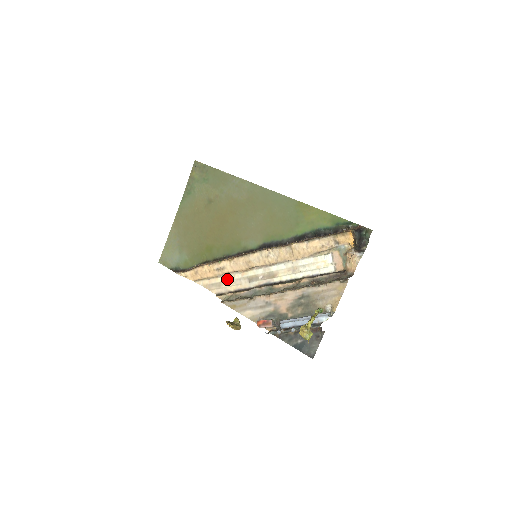
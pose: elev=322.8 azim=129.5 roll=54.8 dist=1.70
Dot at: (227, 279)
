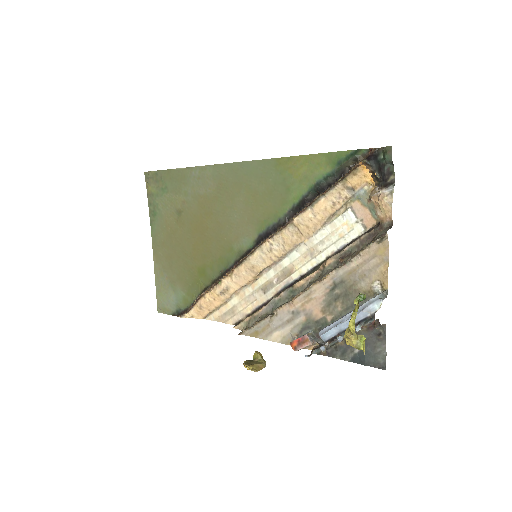
Dot at: (238, 300)
